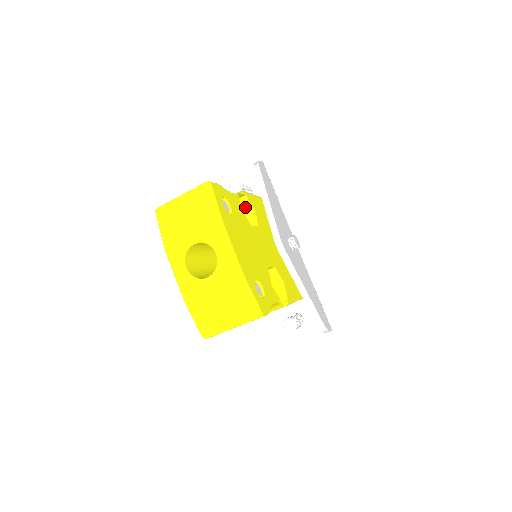
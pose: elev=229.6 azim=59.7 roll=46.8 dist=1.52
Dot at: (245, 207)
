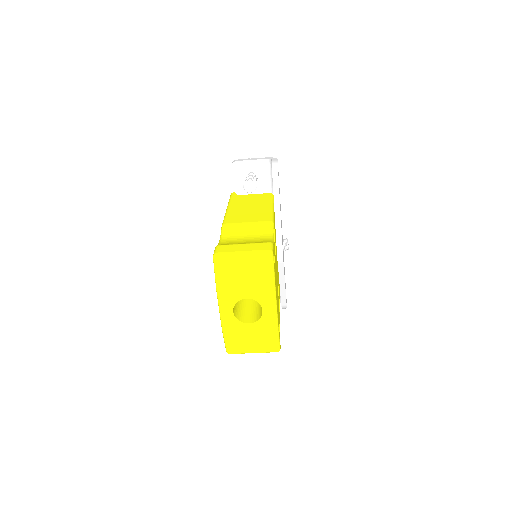
Dot at: occluded
